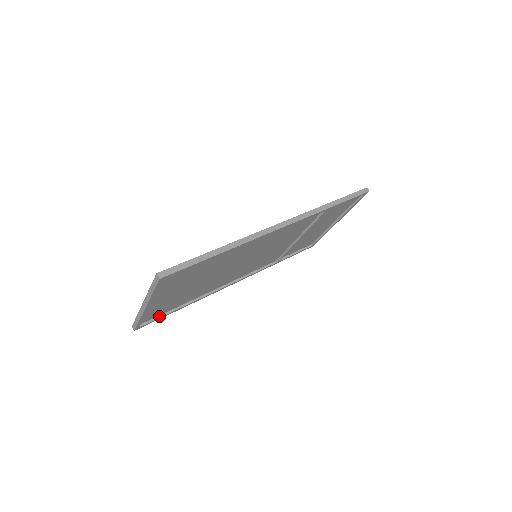
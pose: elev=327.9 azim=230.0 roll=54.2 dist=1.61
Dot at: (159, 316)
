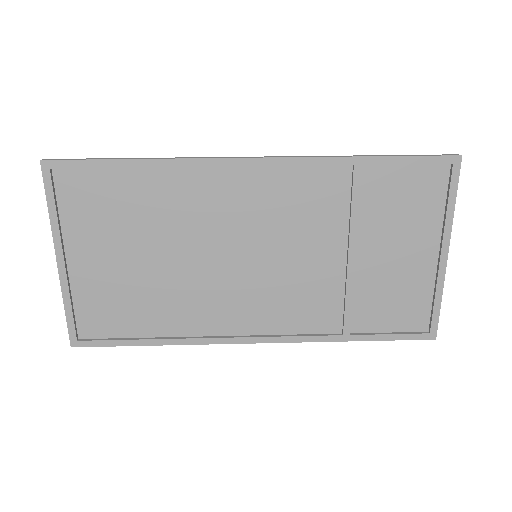
Dot at: (112, 339)
